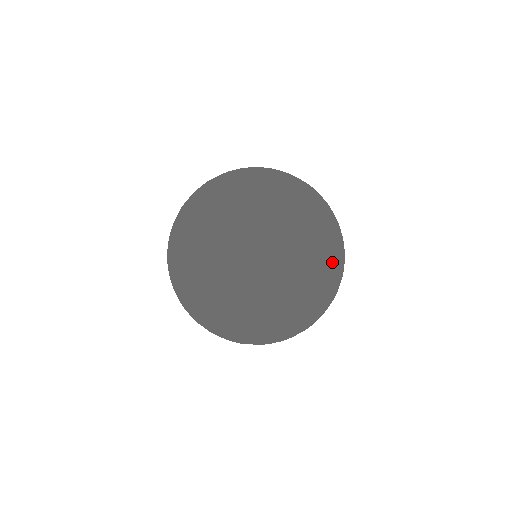
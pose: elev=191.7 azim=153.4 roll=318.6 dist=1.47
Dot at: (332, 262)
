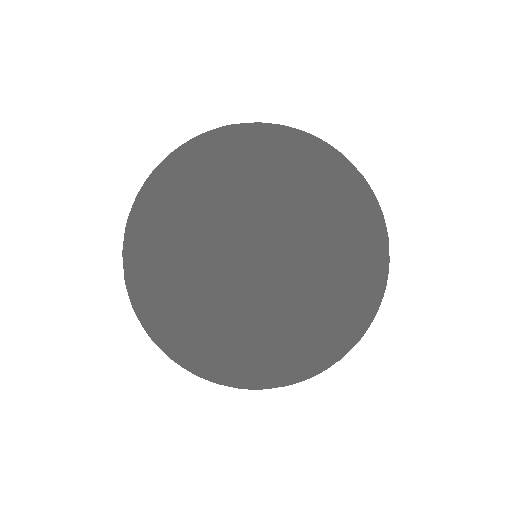
Dot at: (367, 205)
